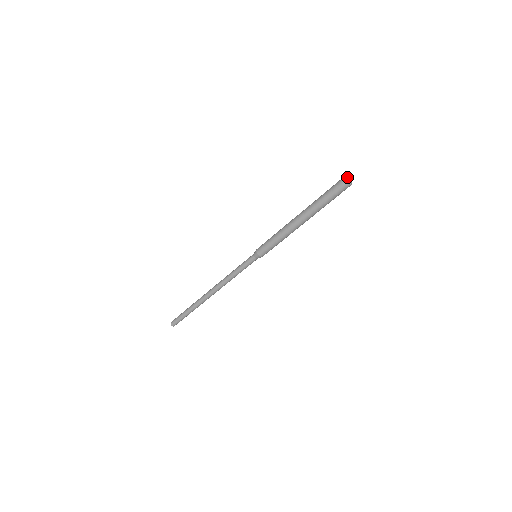
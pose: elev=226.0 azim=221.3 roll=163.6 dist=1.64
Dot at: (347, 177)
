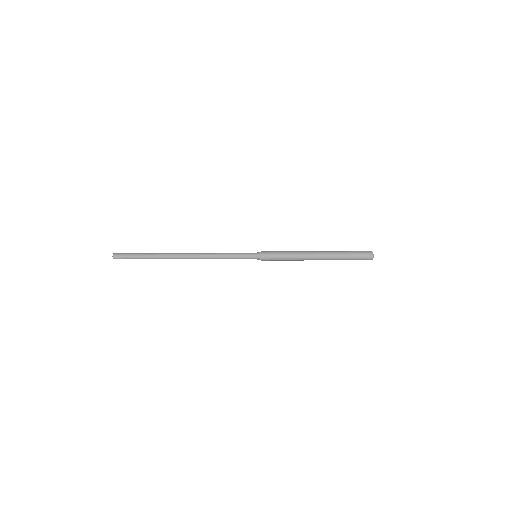
Dot at: occluded
